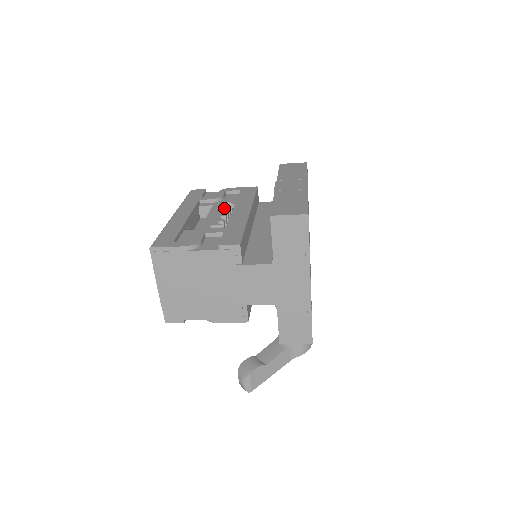
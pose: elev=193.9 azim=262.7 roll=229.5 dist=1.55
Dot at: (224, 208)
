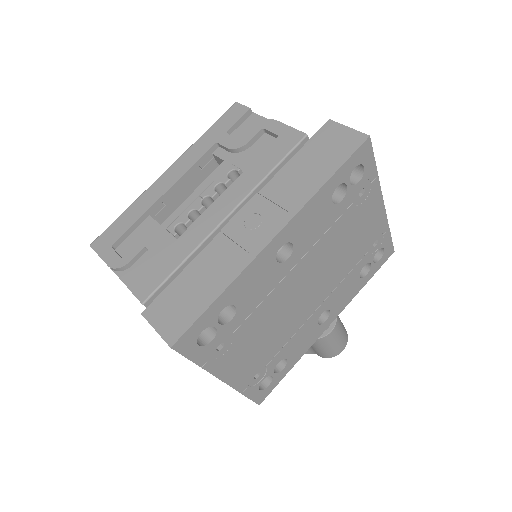
Dot at: (218, 184)
